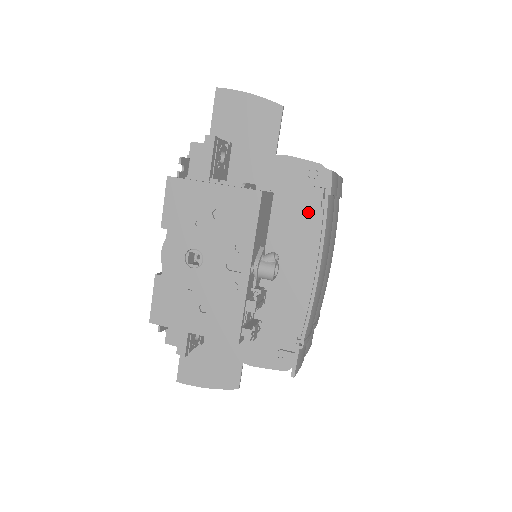
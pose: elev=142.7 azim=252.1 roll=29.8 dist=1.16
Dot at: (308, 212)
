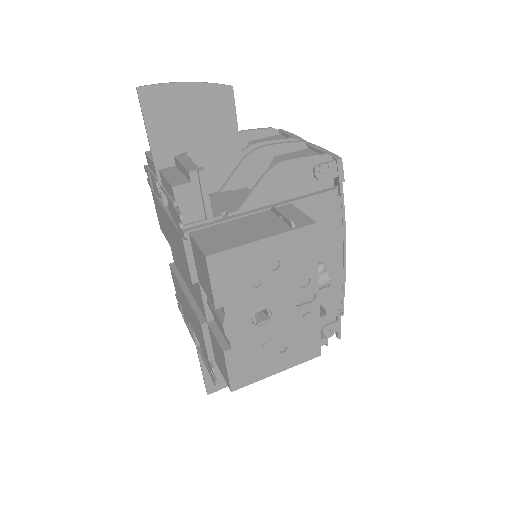
Dot at: (327, 206)
